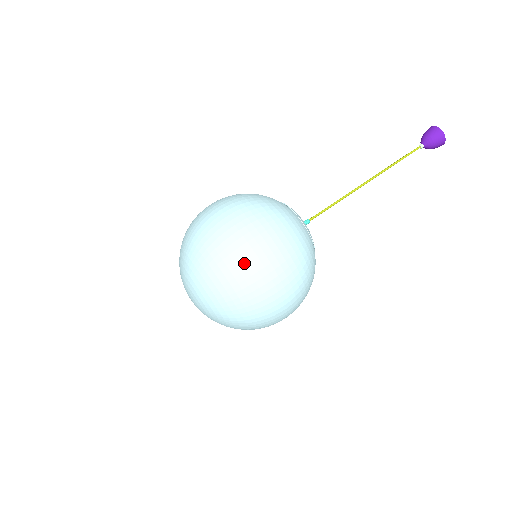
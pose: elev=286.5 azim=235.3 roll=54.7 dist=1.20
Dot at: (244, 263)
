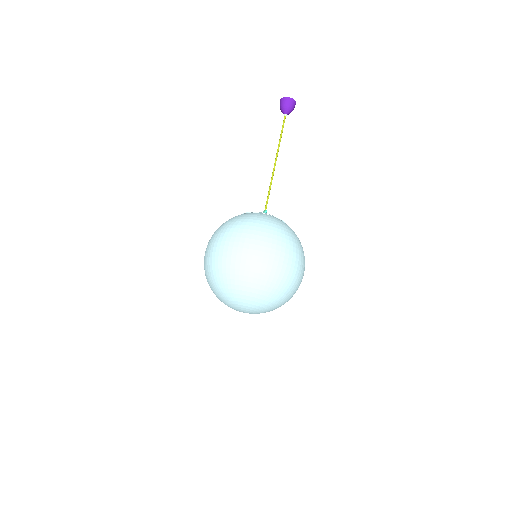
Dot at: (301, 278)
